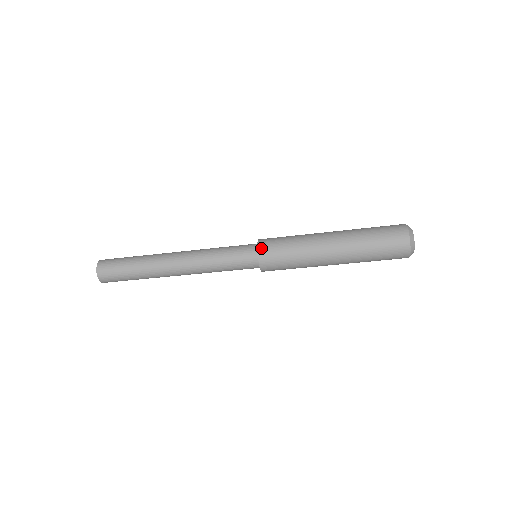
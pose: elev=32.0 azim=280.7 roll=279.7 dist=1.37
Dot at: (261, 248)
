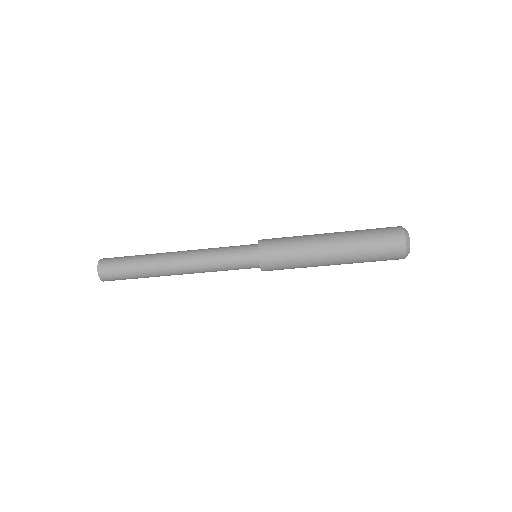
Dot at: (261, 245)
